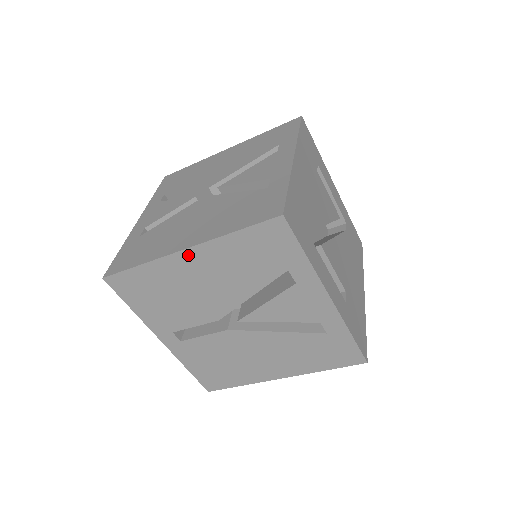
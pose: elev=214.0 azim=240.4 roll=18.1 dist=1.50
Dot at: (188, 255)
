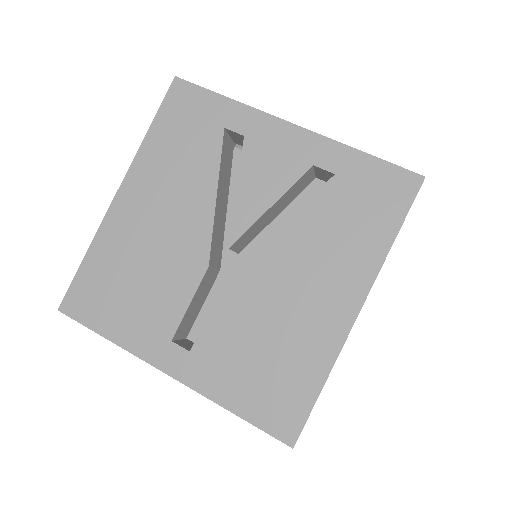
Dot at: (124, 196)
